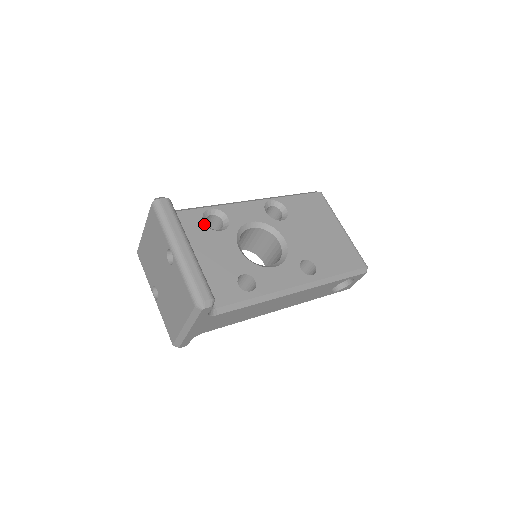
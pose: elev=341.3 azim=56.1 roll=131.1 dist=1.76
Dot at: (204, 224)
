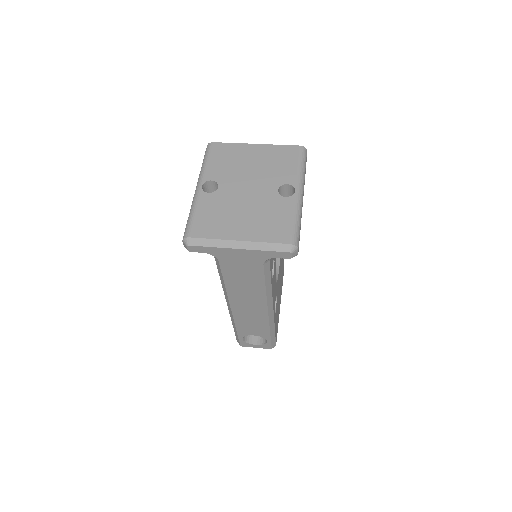
Dot at: occluded
